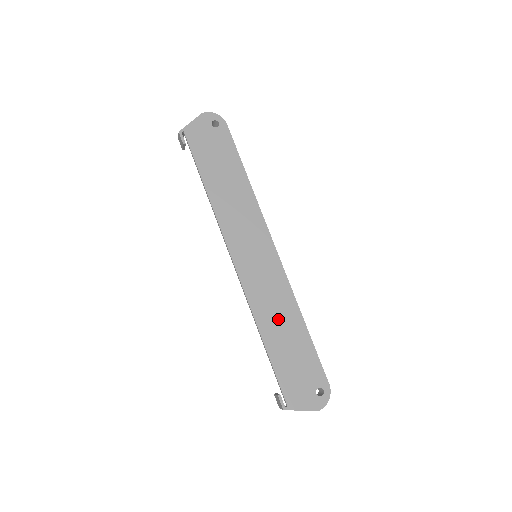
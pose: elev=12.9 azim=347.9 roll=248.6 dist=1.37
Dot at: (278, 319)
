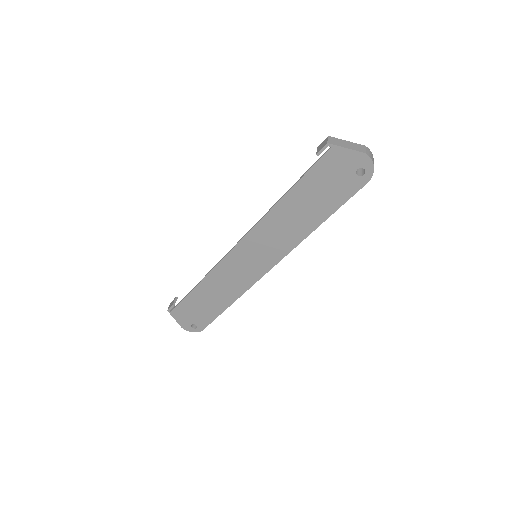
Dot at: (219, 289)
